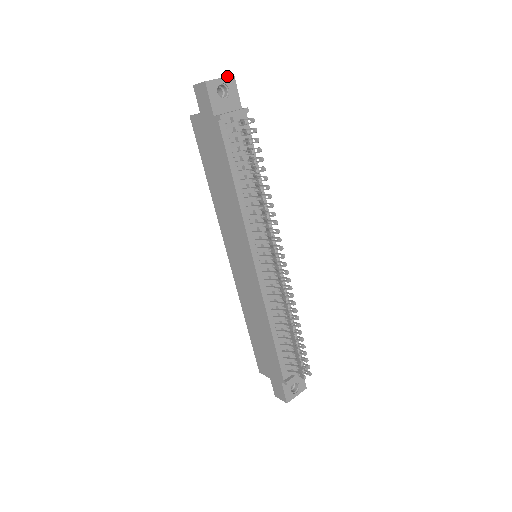
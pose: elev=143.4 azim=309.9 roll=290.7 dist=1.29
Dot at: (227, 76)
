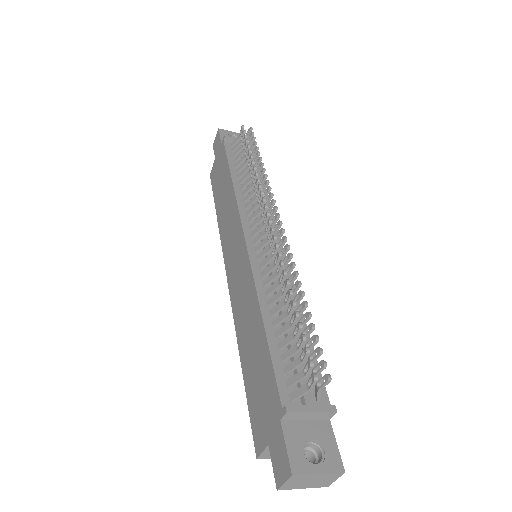
Dot at: occluded
